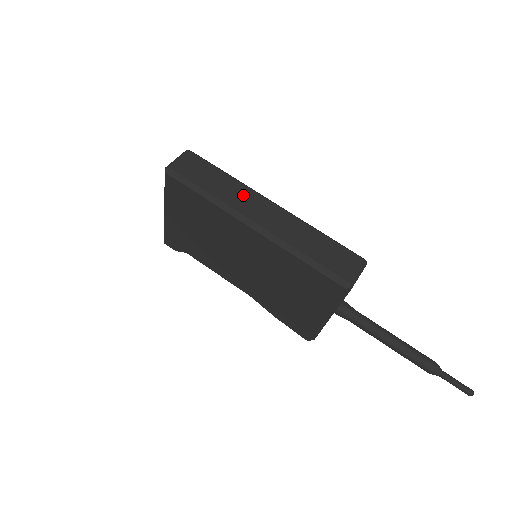
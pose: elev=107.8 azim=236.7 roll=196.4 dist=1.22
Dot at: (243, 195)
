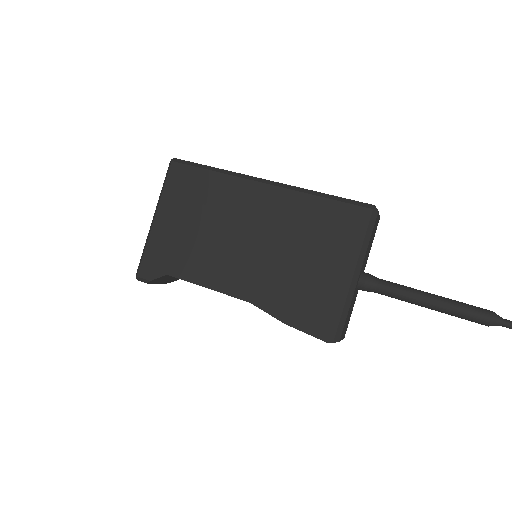
Dot at: occluded
